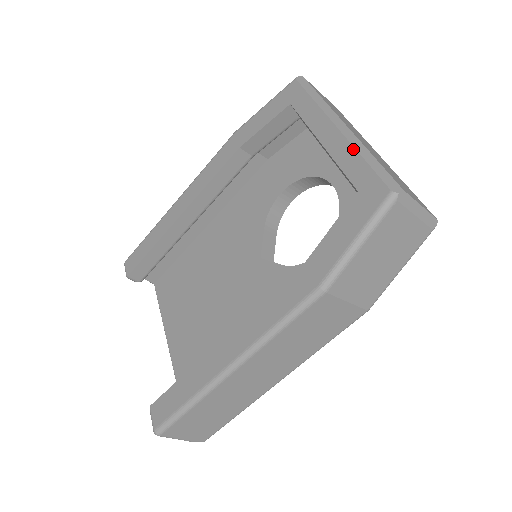
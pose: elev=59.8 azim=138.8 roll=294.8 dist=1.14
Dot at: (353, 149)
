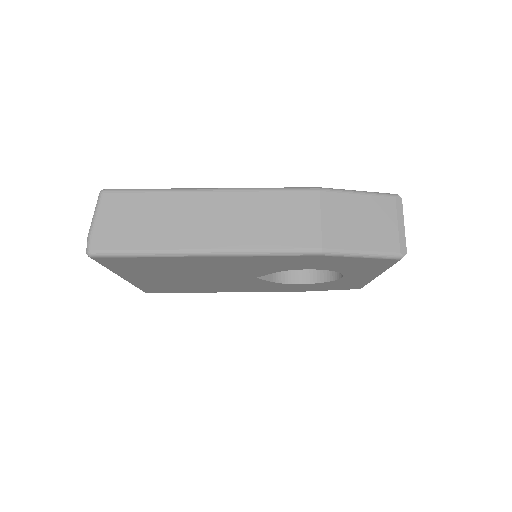
Dot at: occluded
